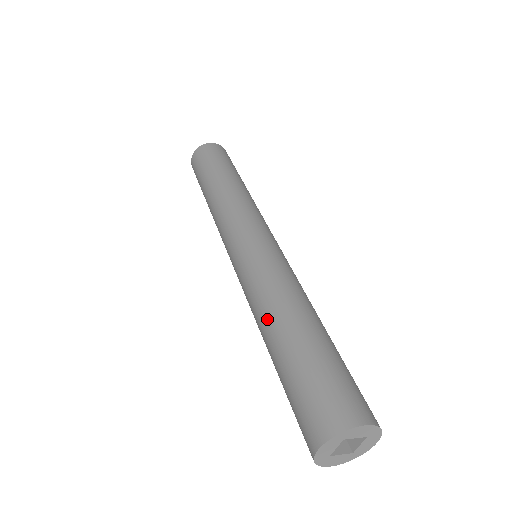
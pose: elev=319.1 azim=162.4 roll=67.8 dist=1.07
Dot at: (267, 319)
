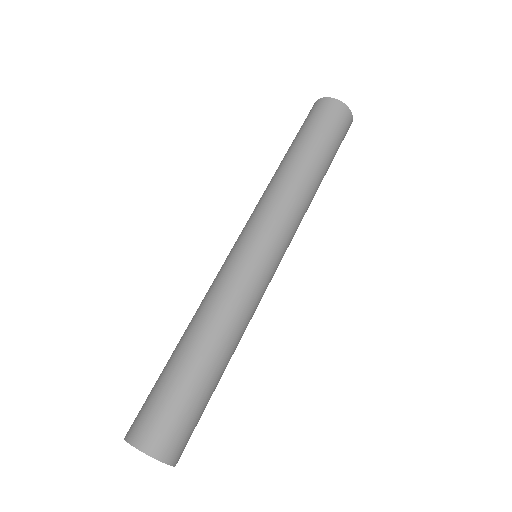
Dot at: occluded
